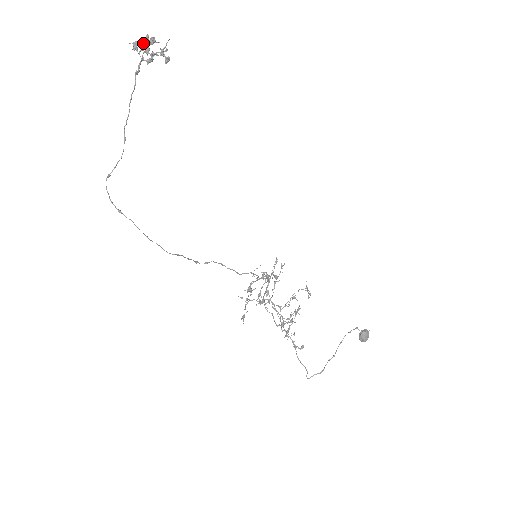
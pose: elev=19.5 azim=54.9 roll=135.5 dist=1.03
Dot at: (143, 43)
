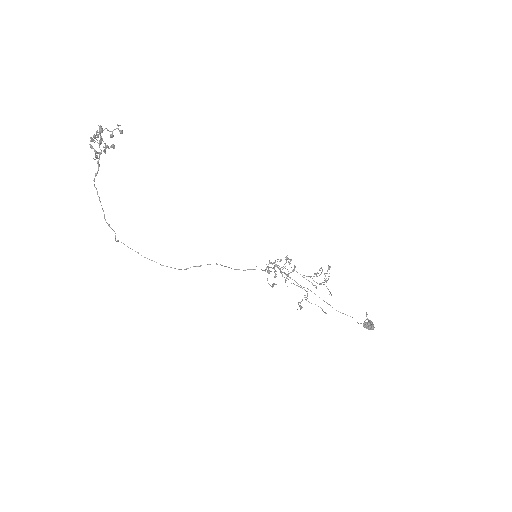
Dot at: occluded
